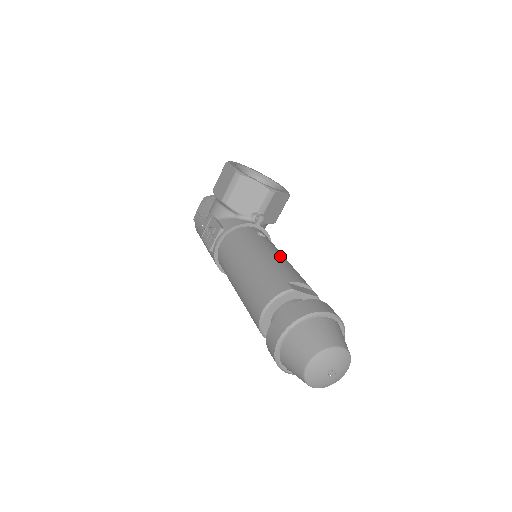
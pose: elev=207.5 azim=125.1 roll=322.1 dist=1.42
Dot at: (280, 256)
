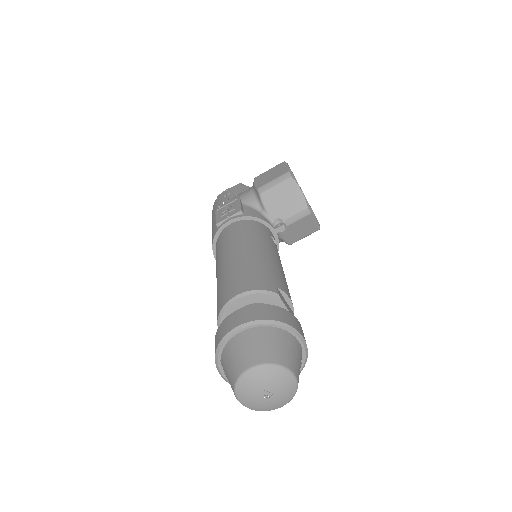
Dot at: (281, 266)
